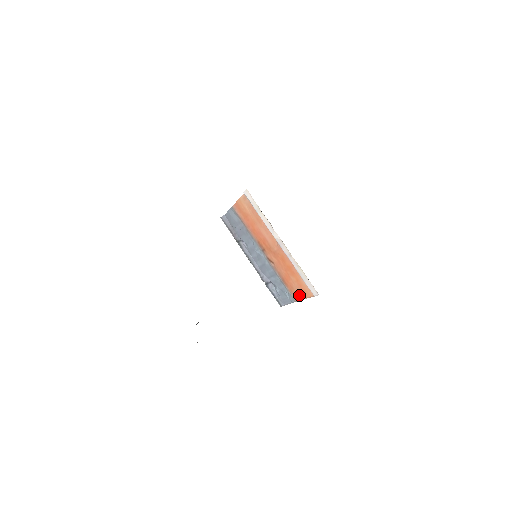
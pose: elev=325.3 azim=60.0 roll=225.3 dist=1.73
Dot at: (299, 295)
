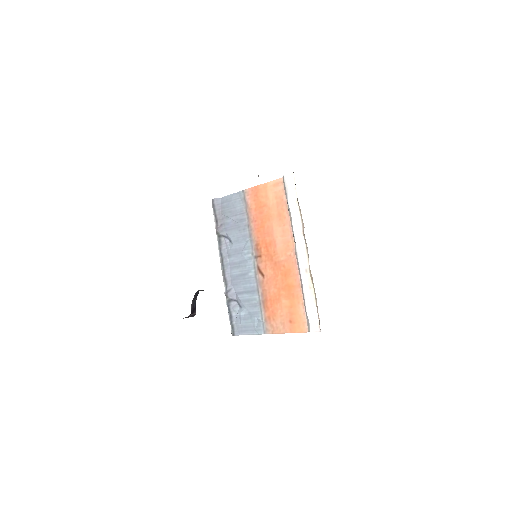
Dot at: (279, 326)
